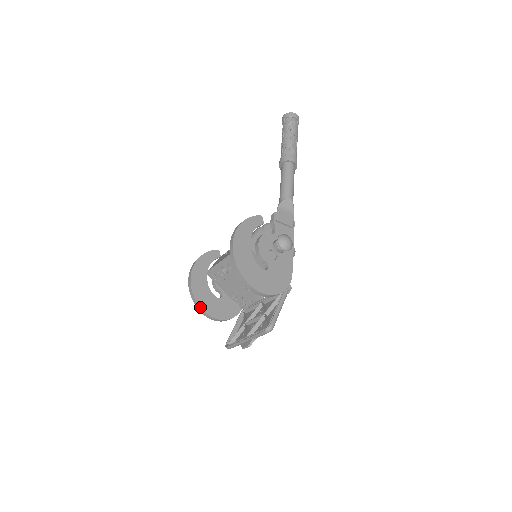
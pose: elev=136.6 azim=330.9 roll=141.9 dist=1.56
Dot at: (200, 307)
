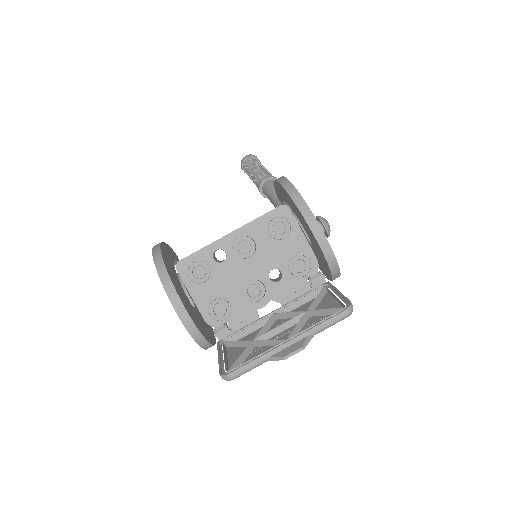
Dot at: (180, 299)
